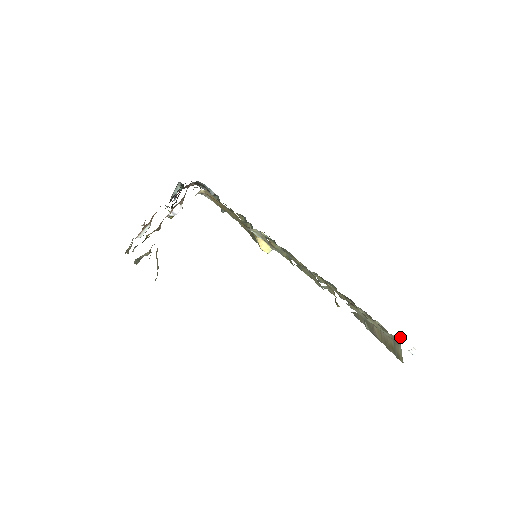
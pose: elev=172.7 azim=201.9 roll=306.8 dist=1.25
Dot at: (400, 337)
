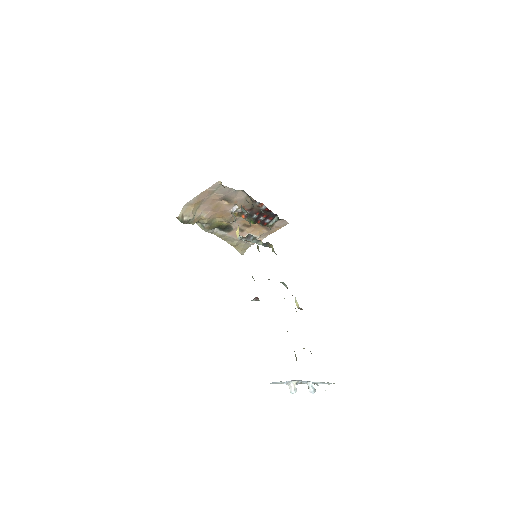
Dot at: (313, 391)
